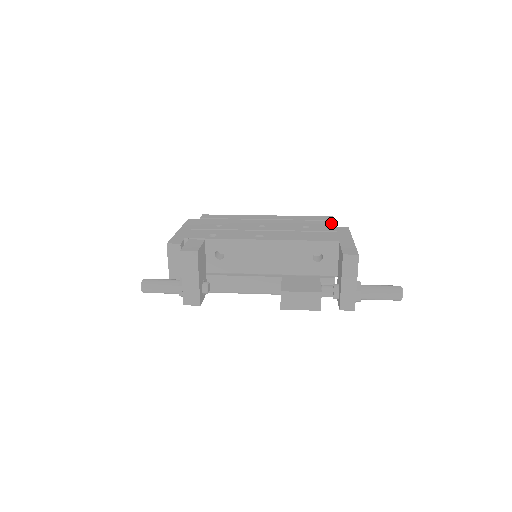
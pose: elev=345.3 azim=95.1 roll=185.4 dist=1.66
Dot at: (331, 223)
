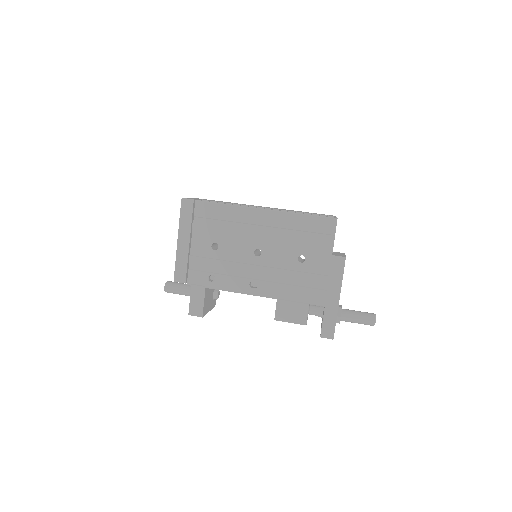
Dot at: (330, 245)
